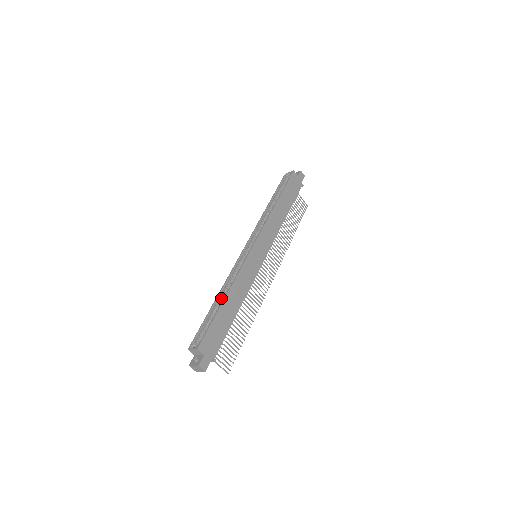
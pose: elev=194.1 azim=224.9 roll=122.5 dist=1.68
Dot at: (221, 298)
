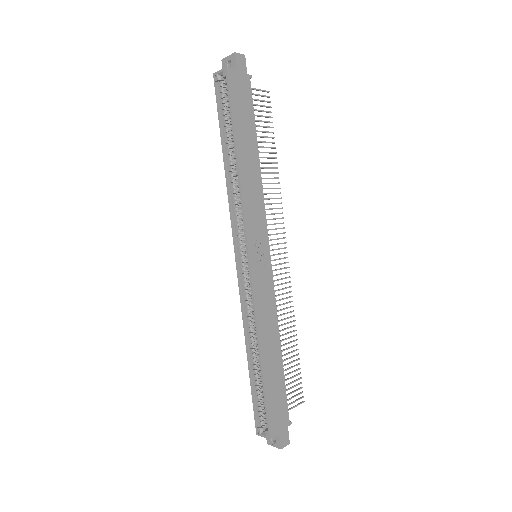
Dot at: (253, 353)
